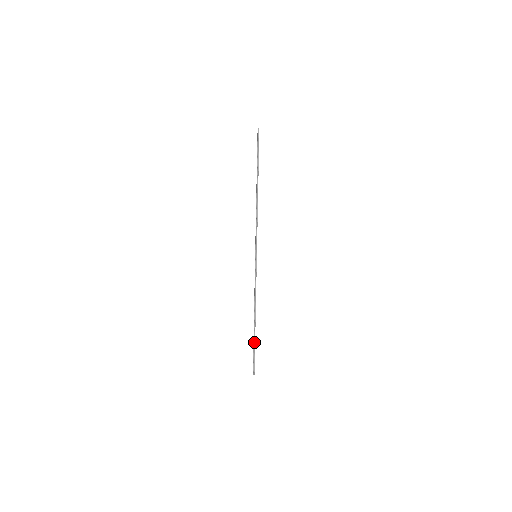
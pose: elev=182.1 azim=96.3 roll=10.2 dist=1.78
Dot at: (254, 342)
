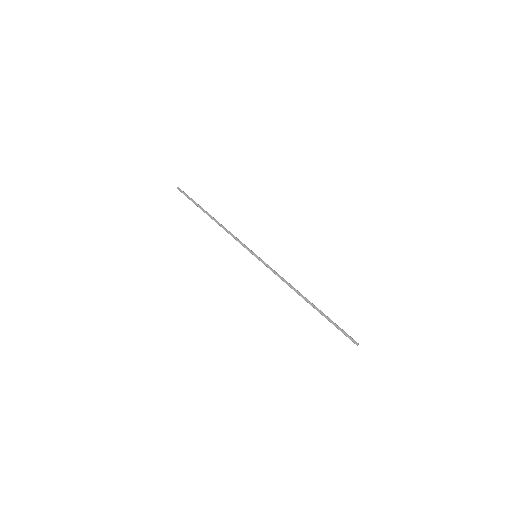
Dot at: (326, 316)
